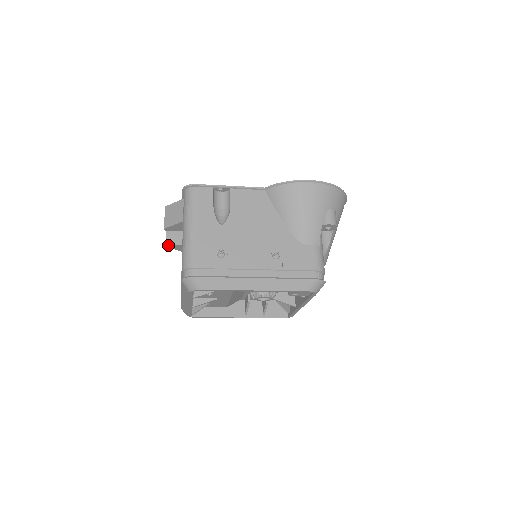
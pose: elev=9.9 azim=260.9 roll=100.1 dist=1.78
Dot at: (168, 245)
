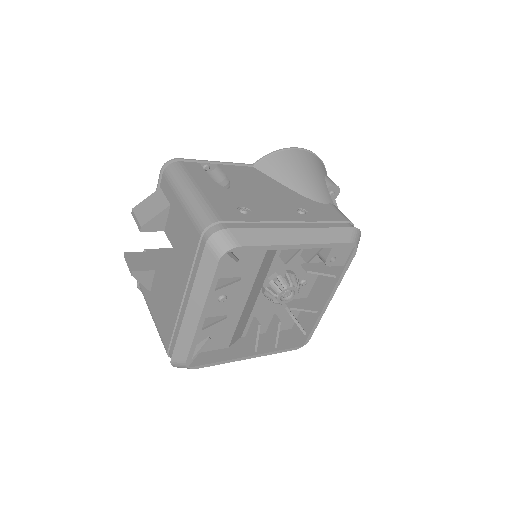
Dot at: (135, 274)
